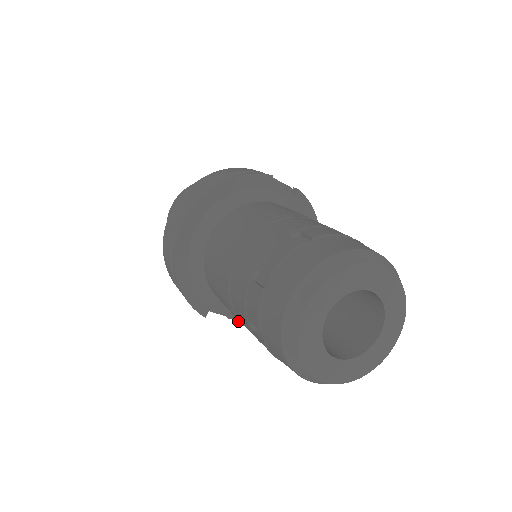
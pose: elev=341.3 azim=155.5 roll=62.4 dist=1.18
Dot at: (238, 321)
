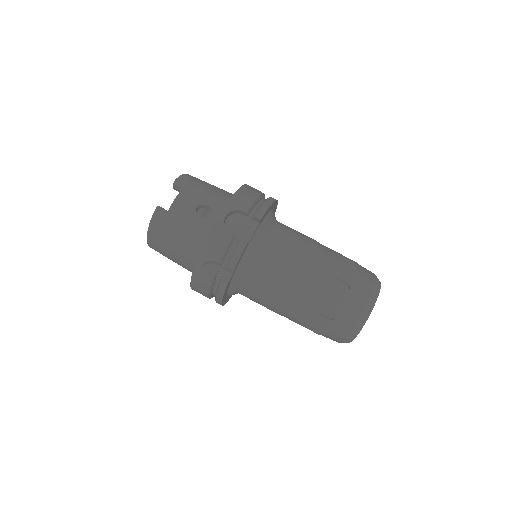
Dot at: occluded
